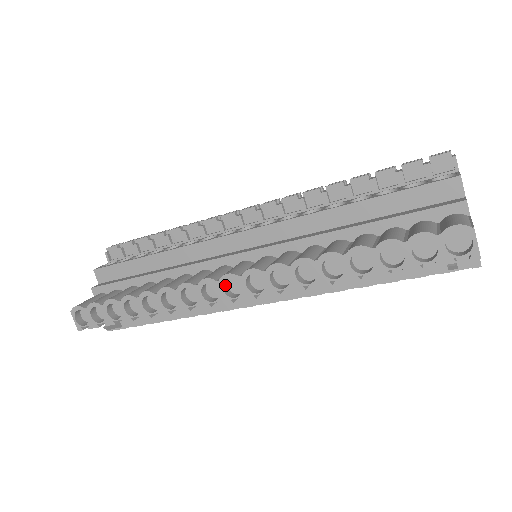
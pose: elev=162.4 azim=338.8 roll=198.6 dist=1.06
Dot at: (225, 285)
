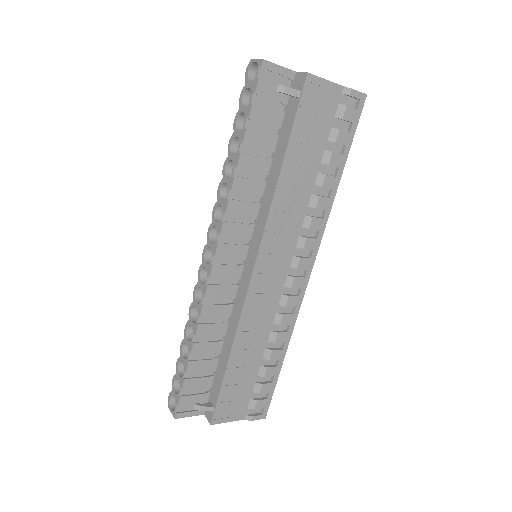
Dot at: occluded
